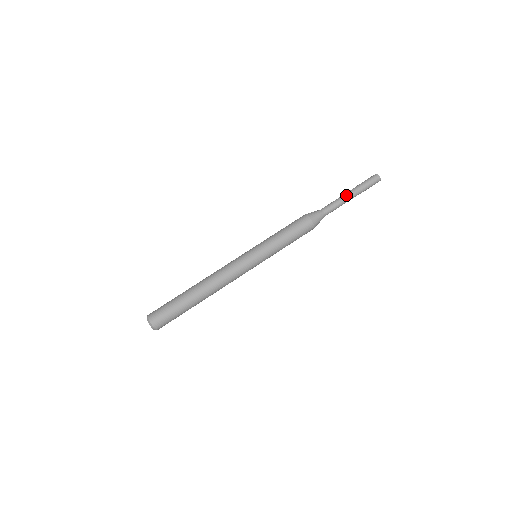
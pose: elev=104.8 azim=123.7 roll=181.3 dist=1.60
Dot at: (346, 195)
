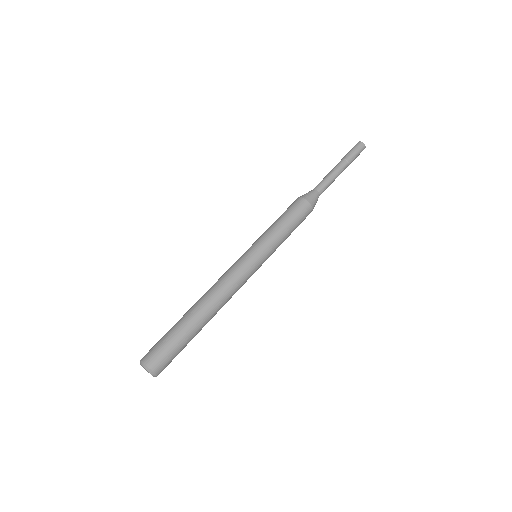
Dot at: (337, 170)
